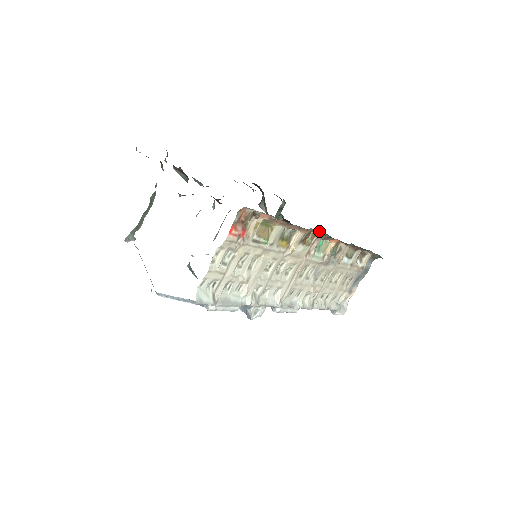
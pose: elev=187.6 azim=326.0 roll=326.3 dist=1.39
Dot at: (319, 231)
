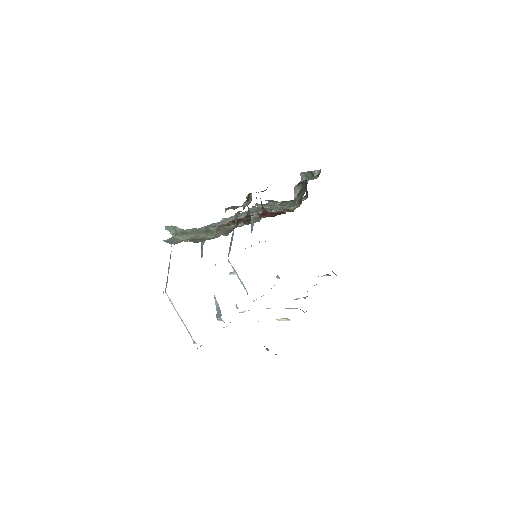
Dot at: (304, 312)
